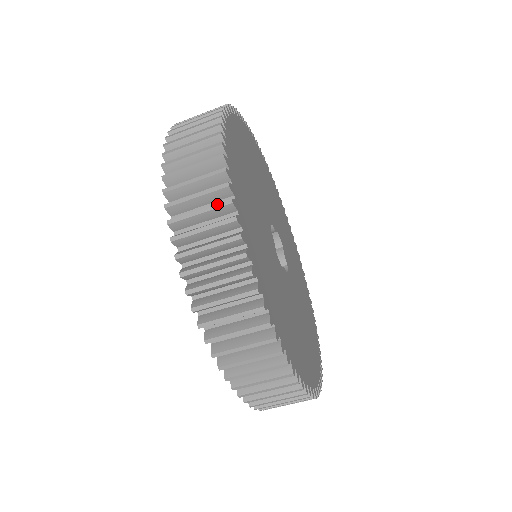
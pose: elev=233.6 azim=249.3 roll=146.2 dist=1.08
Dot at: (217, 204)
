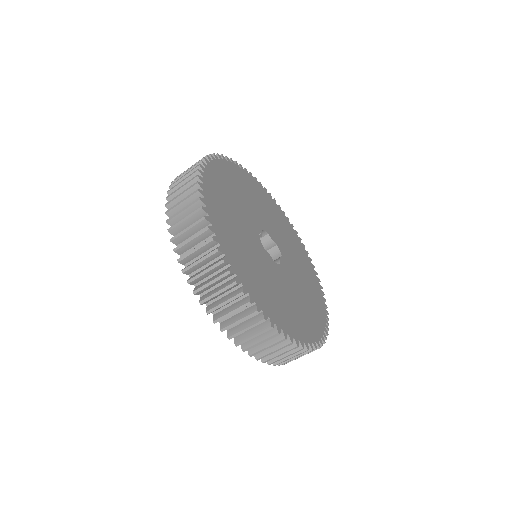
Dot at: (256, 324)
